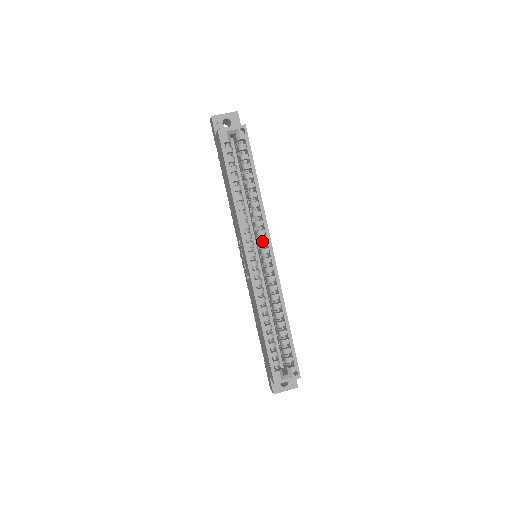
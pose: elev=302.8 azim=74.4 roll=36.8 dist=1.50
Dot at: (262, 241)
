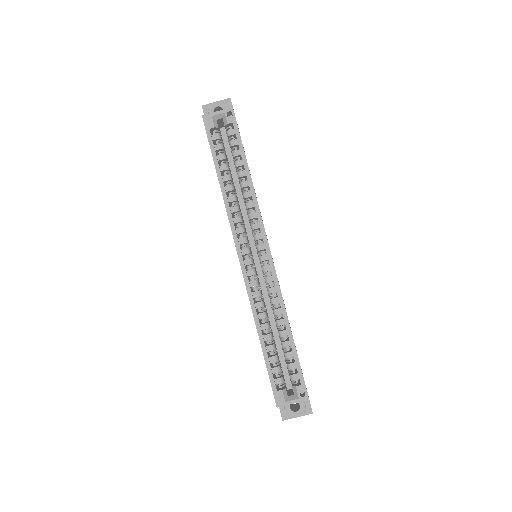
Dot at: (256, 236)
